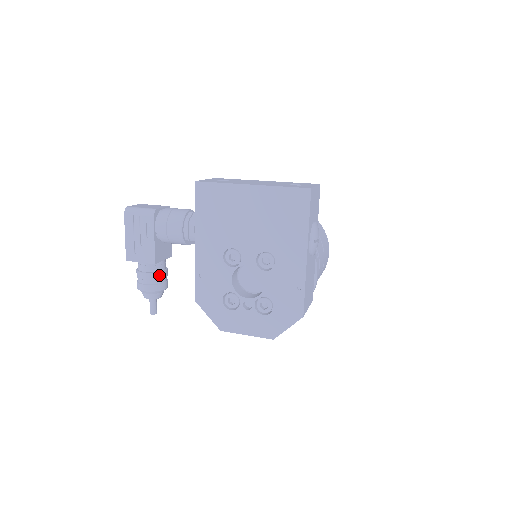
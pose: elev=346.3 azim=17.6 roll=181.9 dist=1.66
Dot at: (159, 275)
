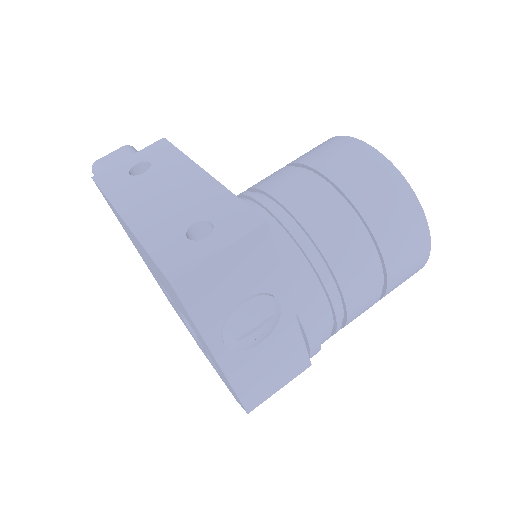
Dot at: occluded
